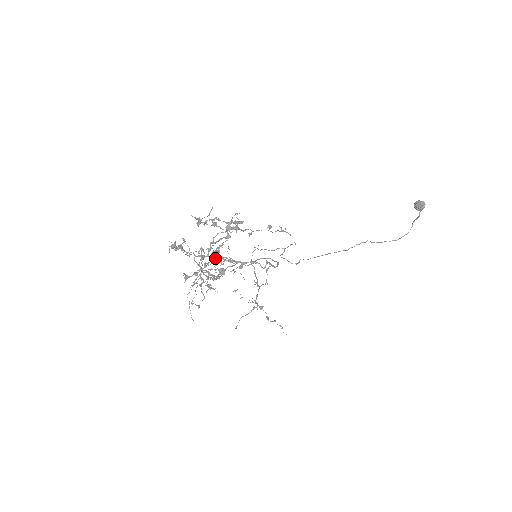
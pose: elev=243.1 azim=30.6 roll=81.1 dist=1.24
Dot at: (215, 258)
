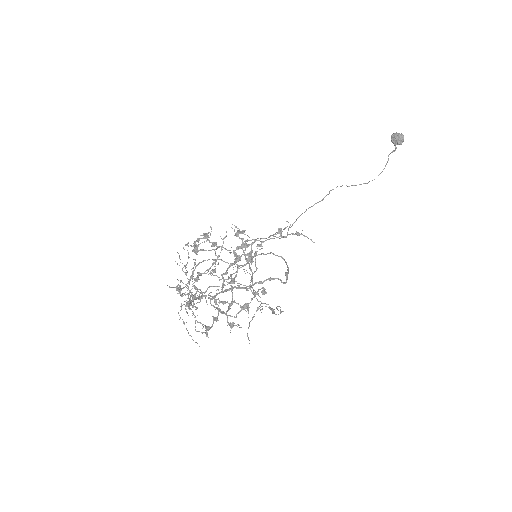
Dot at: occluded
